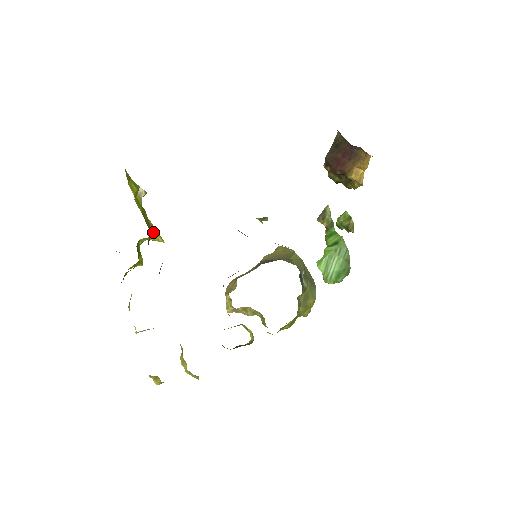
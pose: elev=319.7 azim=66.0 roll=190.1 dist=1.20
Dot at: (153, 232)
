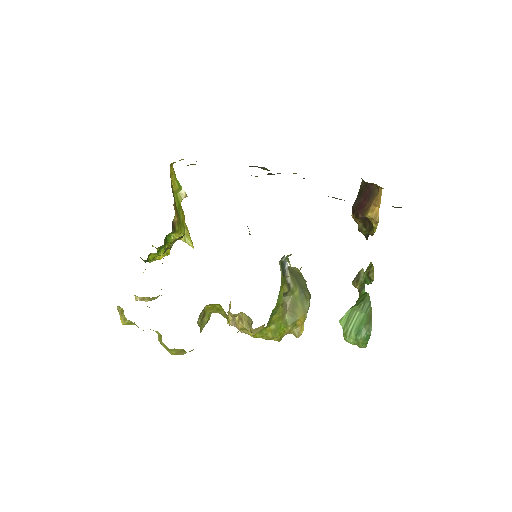
Dot at: (186, 235)
